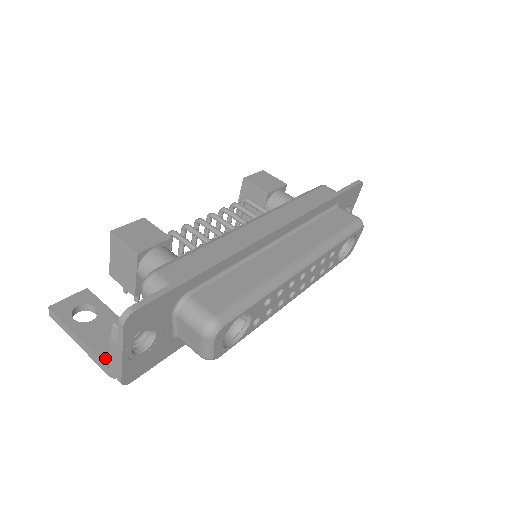
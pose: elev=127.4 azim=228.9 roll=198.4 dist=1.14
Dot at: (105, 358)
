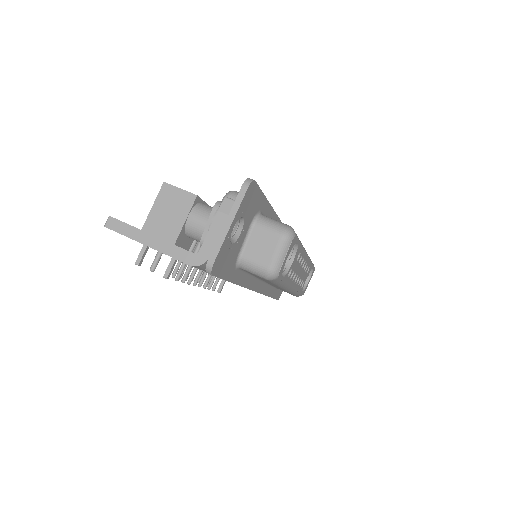
Dot at: occluded
